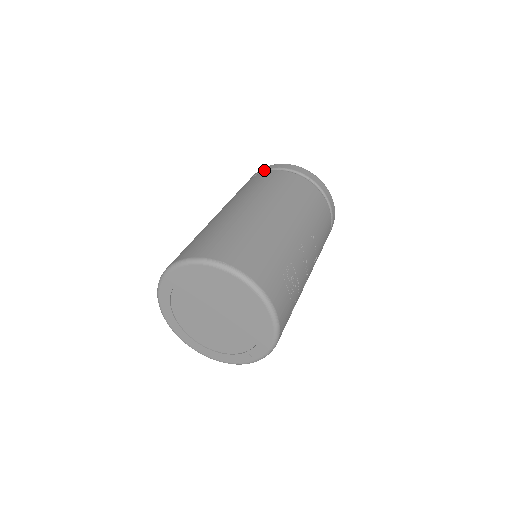
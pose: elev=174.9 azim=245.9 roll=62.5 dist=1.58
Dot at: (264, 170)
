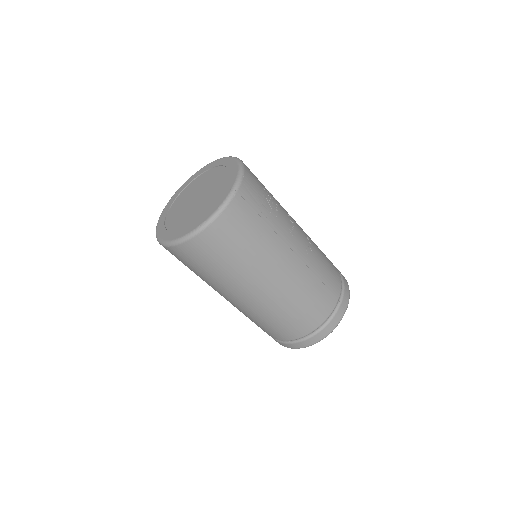
Dot at: occluded
